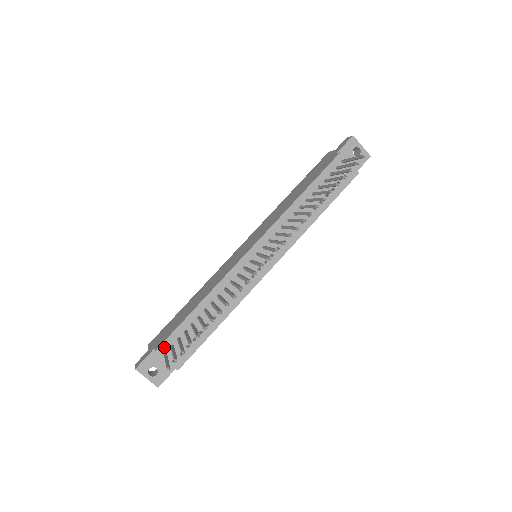
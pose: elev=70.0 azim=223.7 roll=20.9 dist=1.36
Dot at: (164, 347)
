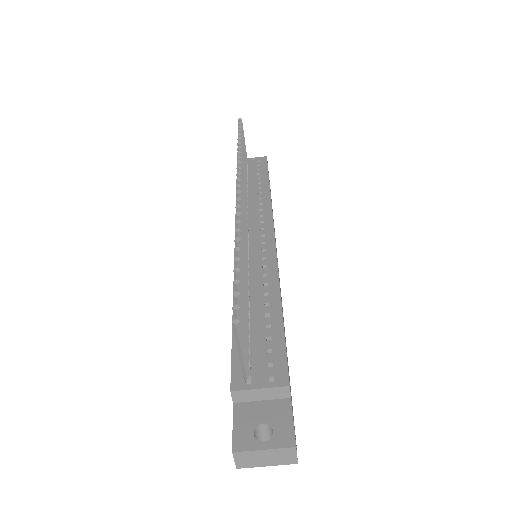
Dot at: (238, 377)
